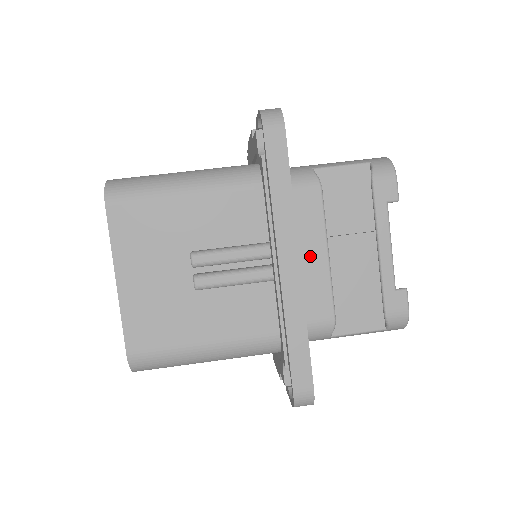
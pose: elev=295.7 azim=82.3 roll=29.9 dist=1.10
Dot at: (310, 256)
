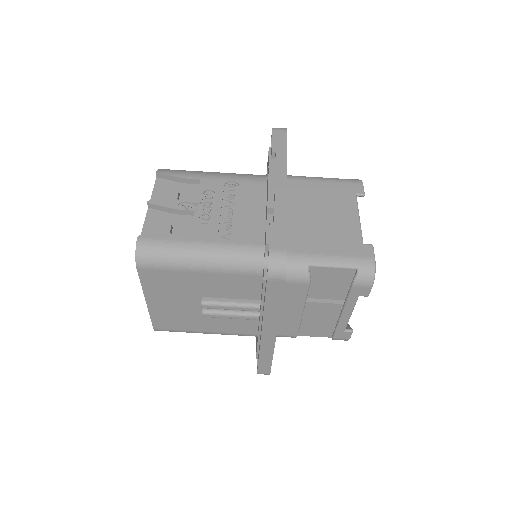
Dot at: (289, 311)
